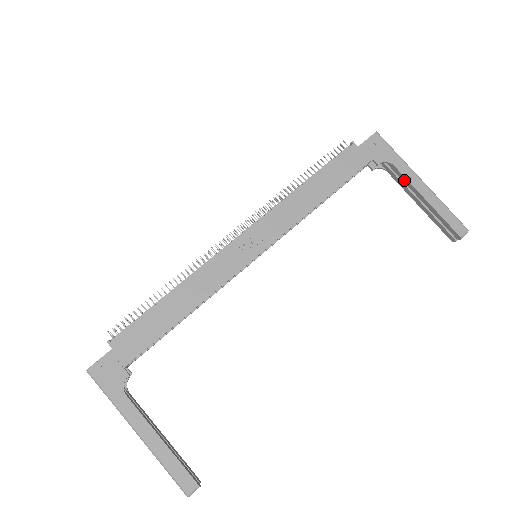
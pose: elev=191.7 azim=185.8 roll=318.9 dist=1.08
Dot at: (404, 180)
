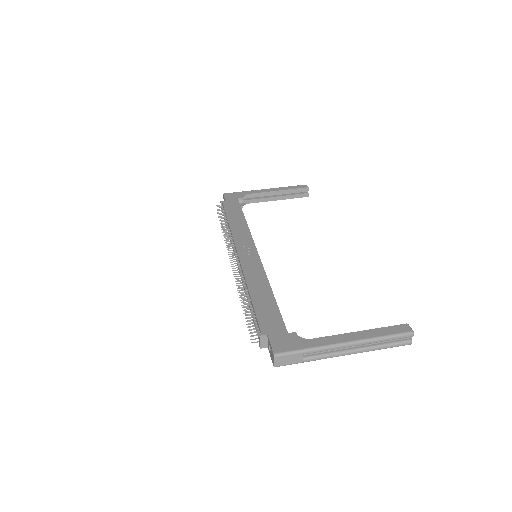
Dot at: (260, 195)
